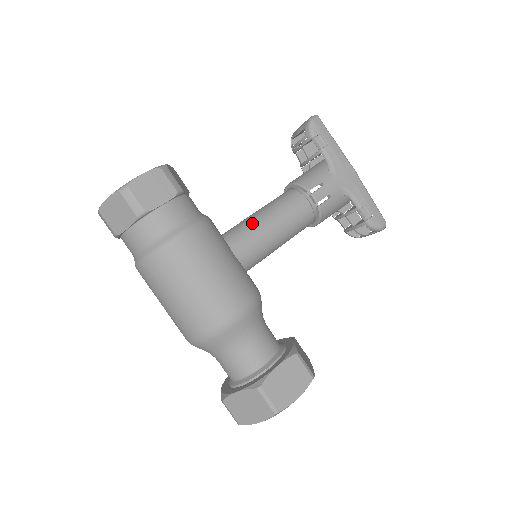
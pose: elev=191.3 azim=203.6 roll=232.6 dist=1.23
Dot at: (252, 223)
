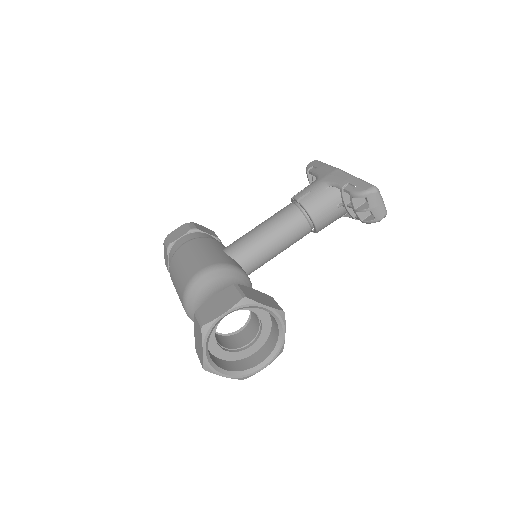
Dot at: occluded
